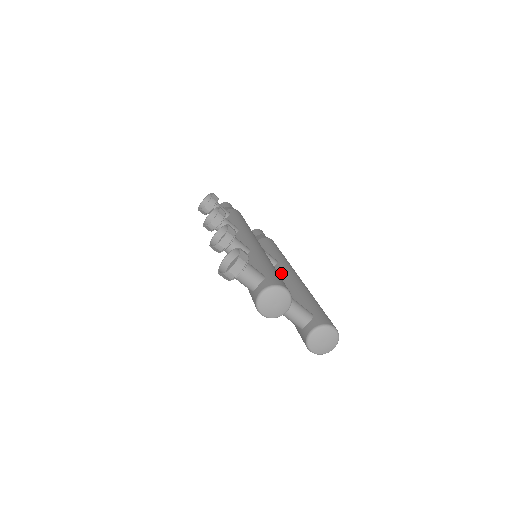
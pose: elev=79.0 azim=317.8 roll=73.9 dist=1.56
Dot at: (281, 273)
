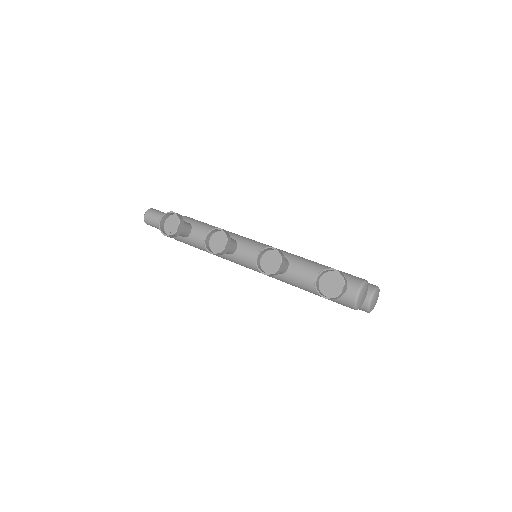
Dot at: occluded
